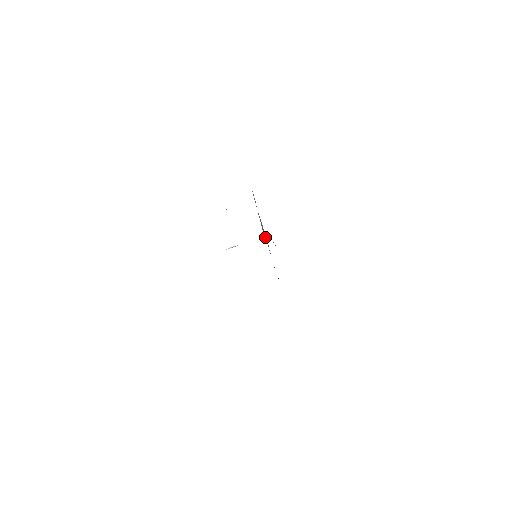
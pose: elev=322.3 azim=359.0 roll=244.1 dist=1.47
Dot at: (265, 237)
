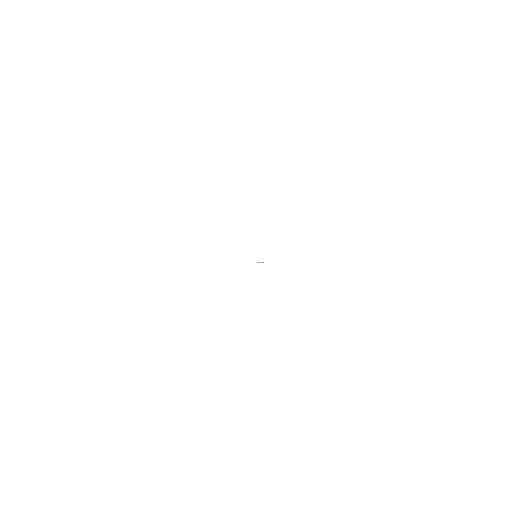
Dot at: occluded
